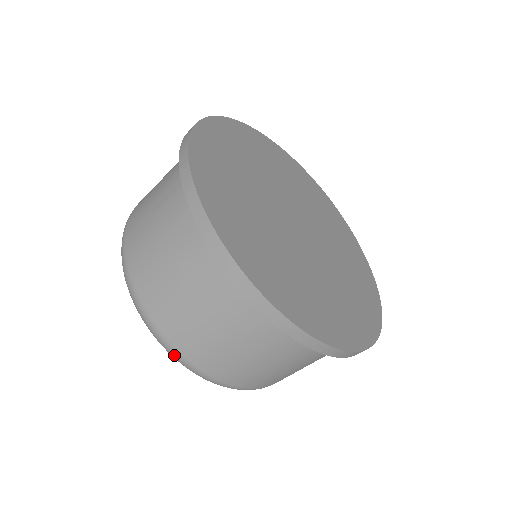
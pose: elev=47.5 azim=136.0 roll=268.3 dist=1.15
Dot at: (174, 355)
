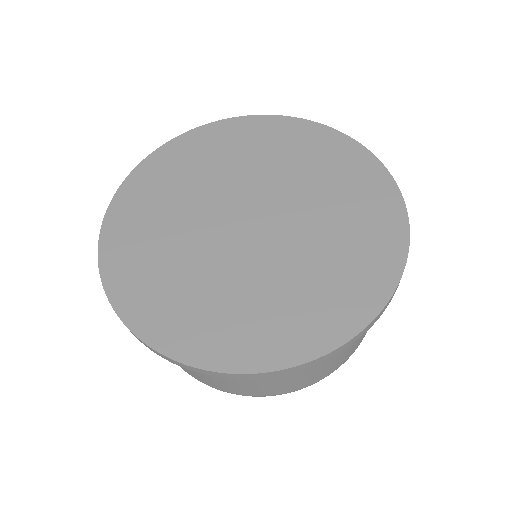
Dot at: occluded
